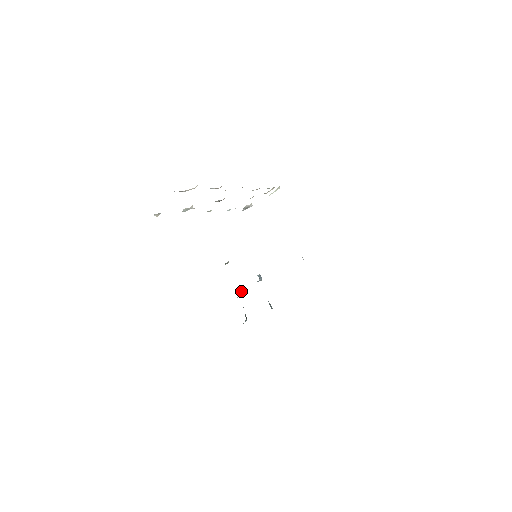
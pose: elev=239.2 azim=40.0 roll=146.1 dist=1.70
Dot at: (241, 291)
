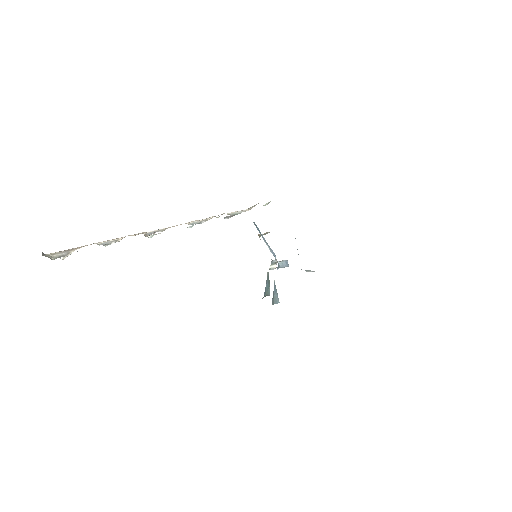
Dot at: (274, 265)
